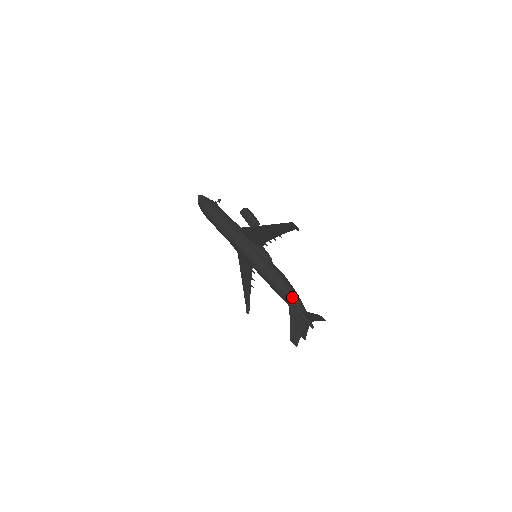
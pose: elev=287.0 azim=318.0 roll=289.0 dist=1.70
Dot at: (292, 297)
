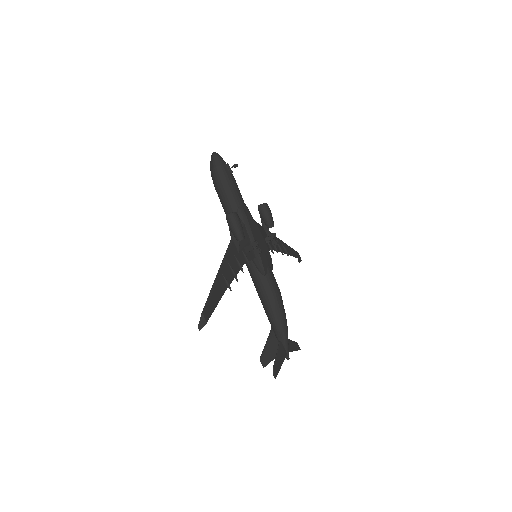
Dot at: (272, 324)
